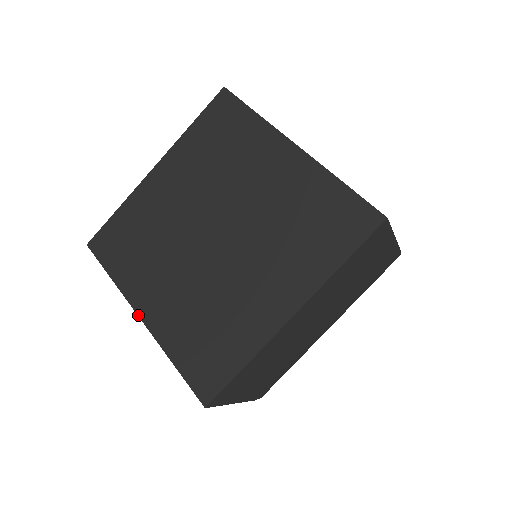
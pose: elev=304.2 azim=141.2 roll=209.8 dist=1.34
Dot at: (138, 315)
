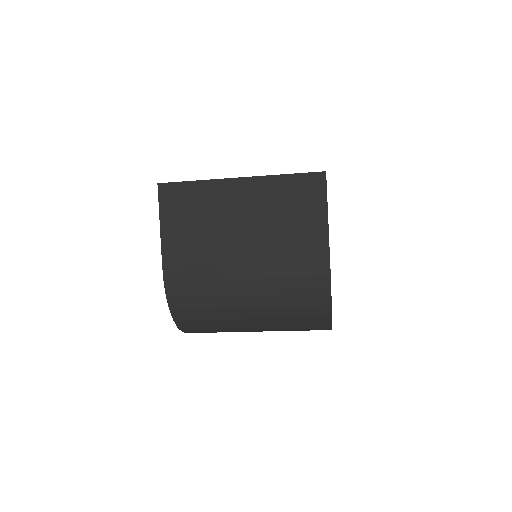
Dot at: occluded
